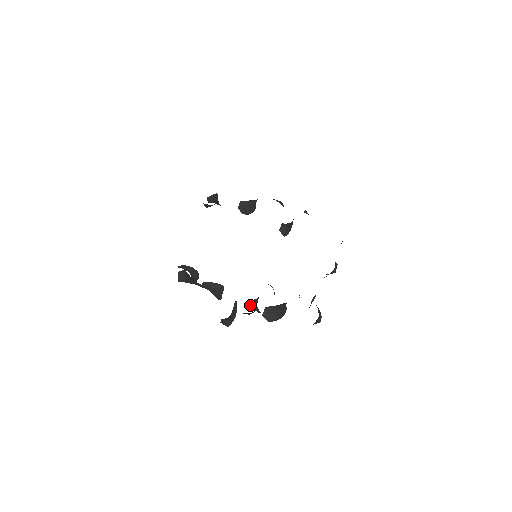
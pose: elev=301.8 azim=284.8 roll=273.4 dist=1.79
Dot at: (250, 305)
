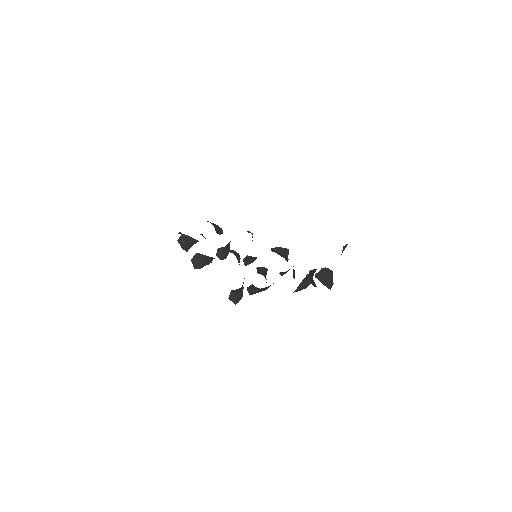
Dot at: (232, 293)
